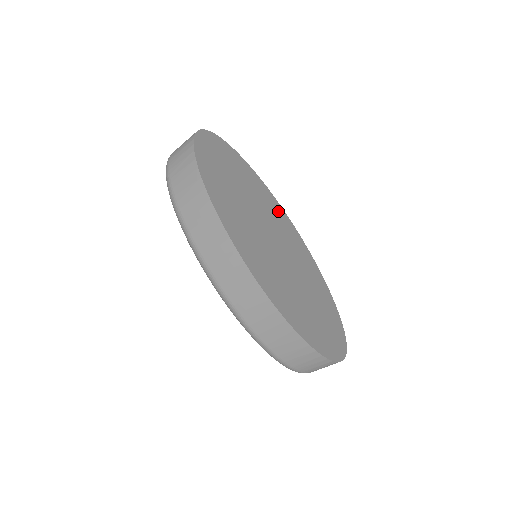
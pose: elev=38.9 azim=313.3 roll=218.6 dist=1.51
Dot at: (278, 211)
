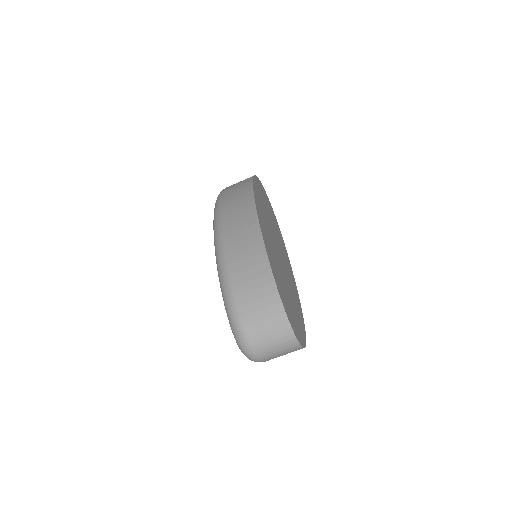
Dot at: (289, 264)
